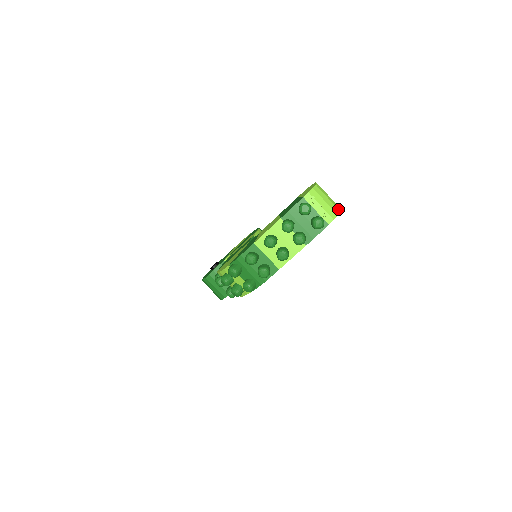
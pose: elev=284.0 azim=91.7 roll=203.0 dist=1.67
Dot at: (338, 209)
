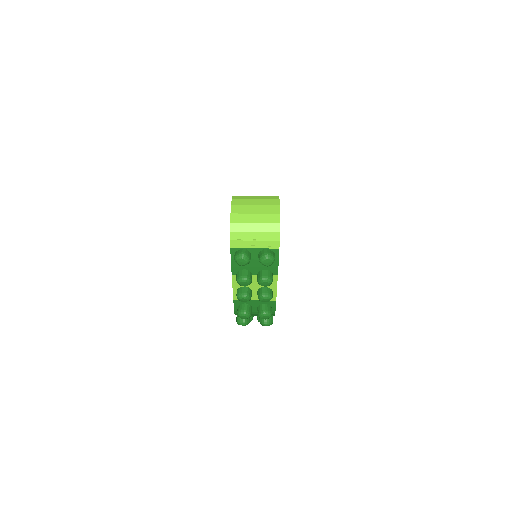
Dot at: (275, 223)
